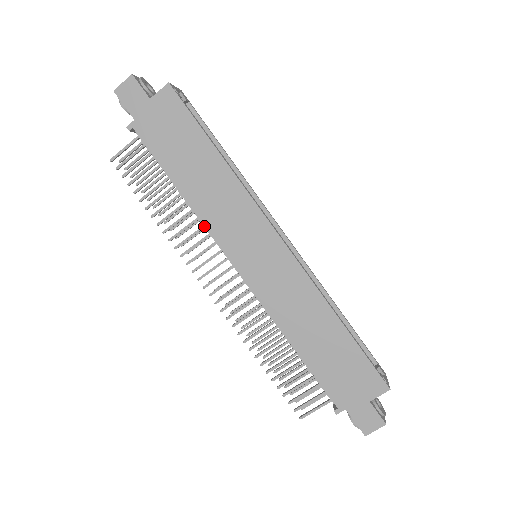
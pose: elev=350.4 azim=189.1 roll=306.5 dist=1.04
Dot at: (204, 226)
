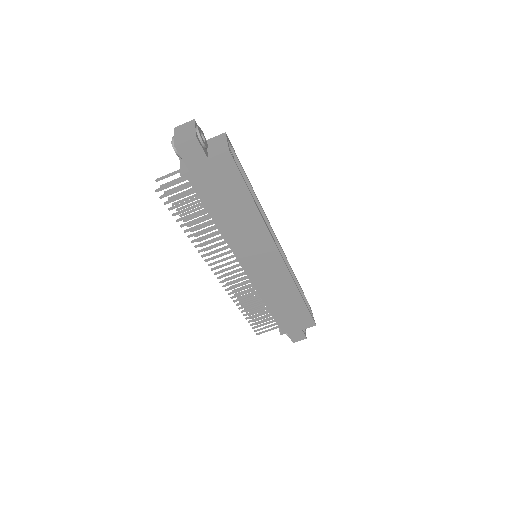
Dot at: (226, 242)
